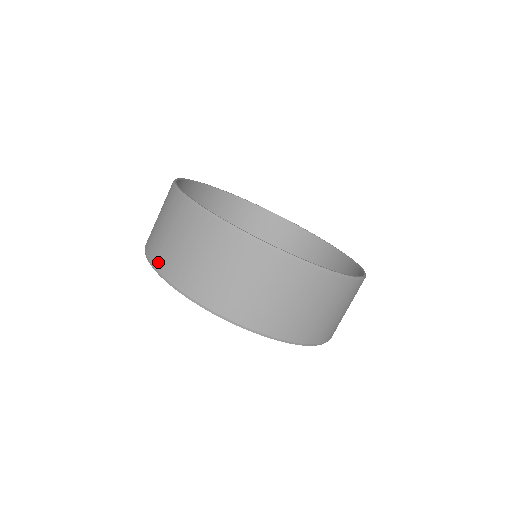
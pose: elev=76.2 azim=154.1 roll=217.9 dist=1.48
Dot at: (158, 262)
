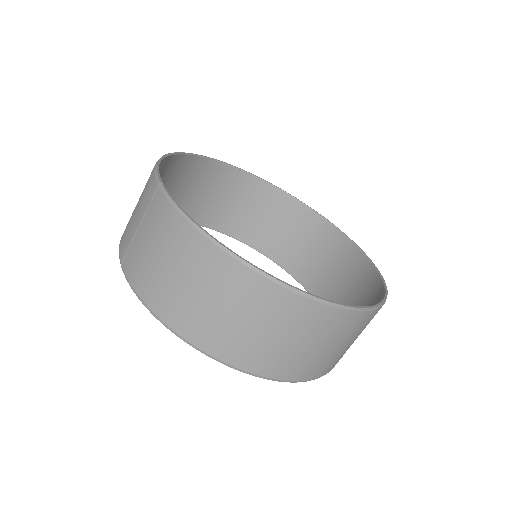
Dot at: (125, 258)
